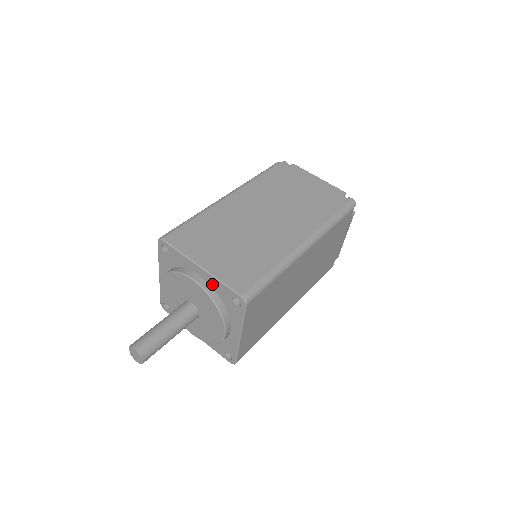
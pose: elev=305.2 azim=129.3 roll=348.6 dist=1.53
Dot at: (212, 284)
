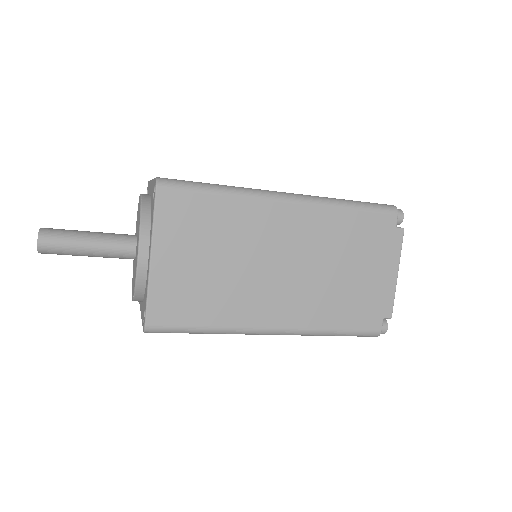
Dot at: (151, 193)
